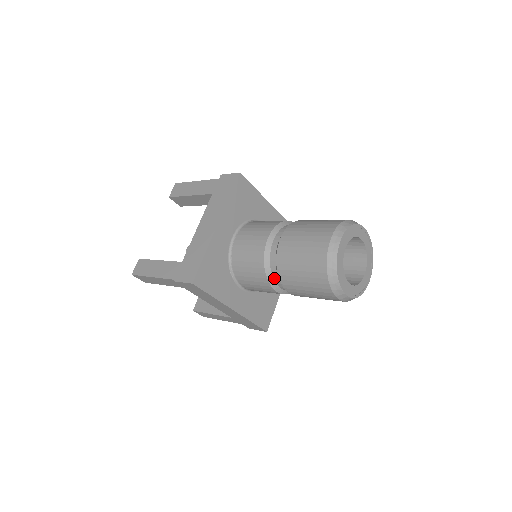
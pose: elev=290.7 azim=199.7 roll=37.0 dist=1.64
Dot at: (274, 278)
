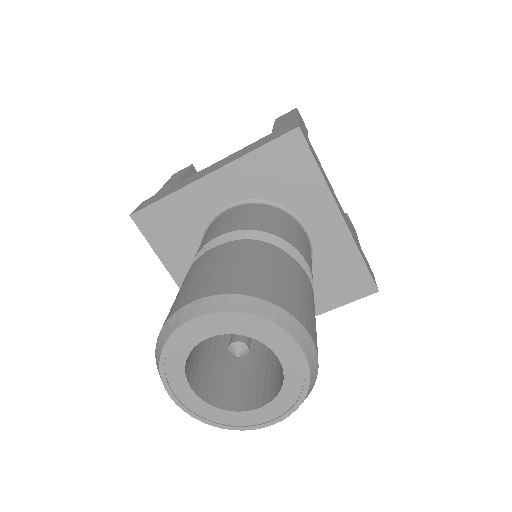
Dot at: occluded
